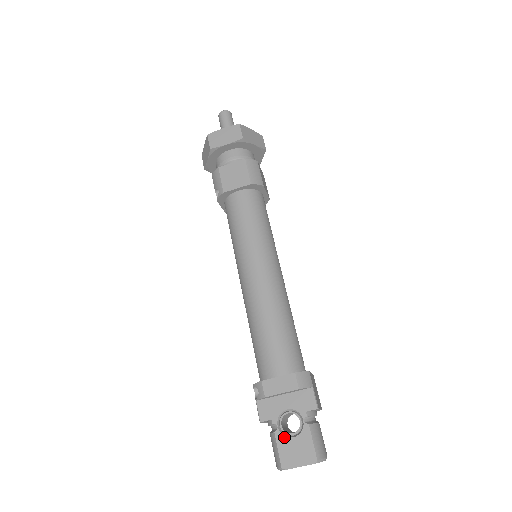
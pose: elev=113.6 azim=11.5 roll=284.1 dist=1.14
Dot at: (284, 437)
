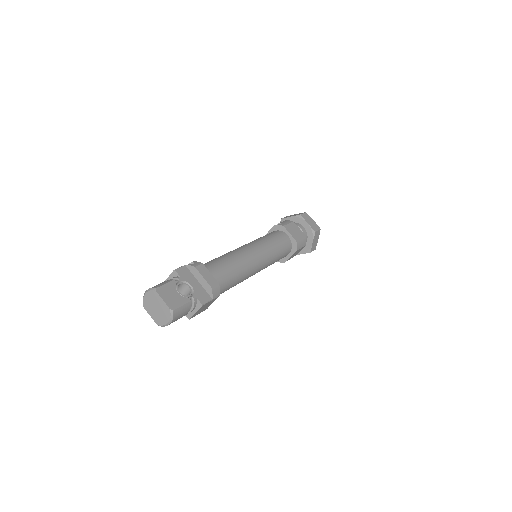
Dot at: (175, 286)
